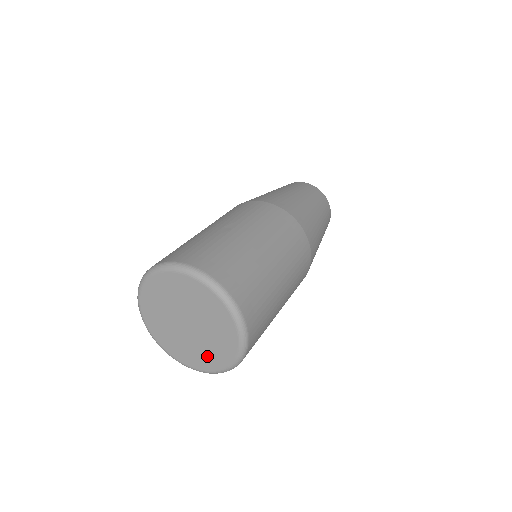
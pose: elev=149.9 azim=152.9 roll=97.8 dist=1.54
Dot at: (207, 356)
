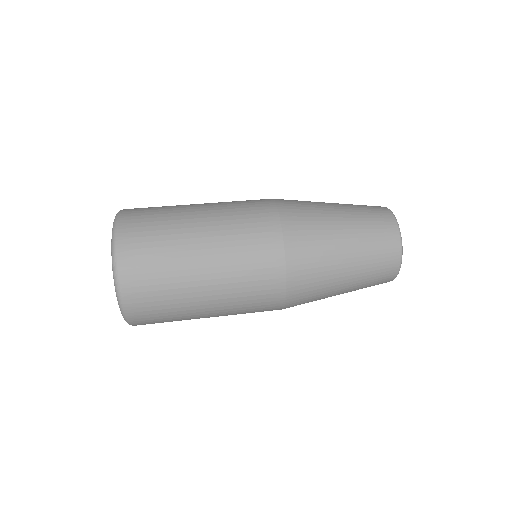
Dot at: occluded
